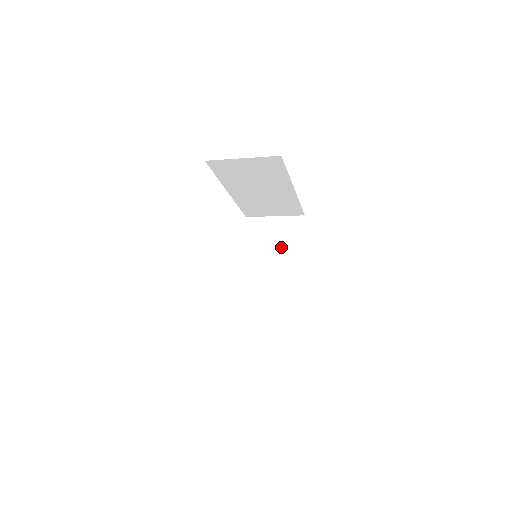
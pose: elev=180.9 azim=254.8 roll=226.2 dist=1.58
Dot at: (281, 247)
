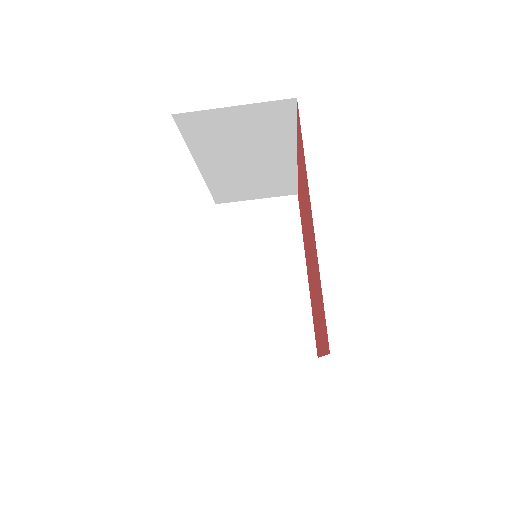
Dot at: occluded
